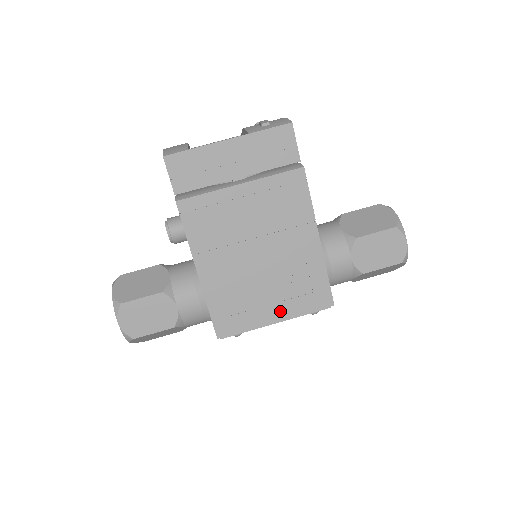
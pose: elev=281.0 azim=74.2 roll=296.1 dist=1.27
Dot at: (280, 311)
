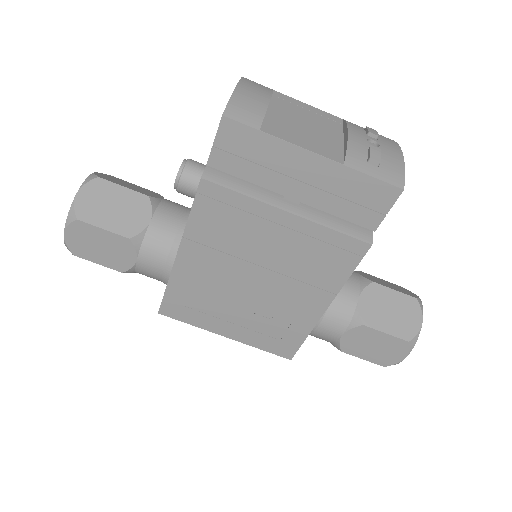
Dot at: (236, 332)
